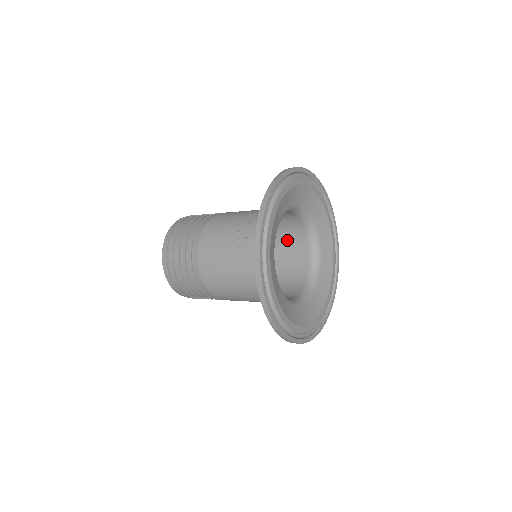
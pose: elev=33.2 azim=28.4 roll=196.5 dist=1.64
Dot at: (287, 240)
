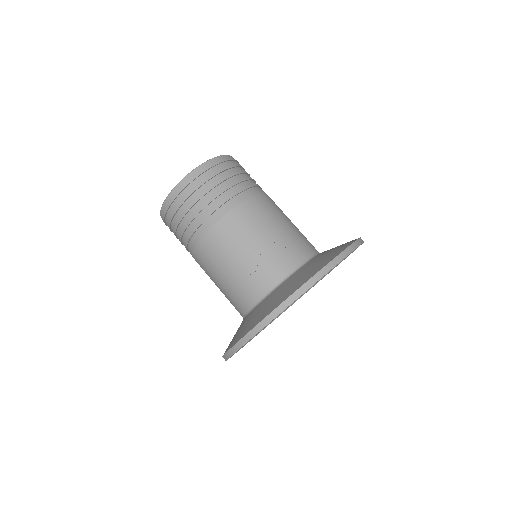
Dot at: occluded
